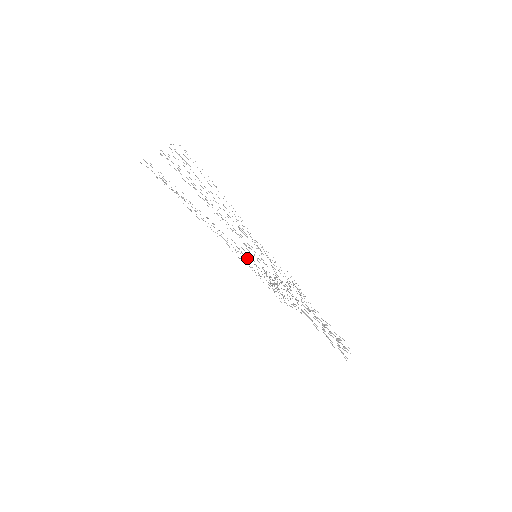
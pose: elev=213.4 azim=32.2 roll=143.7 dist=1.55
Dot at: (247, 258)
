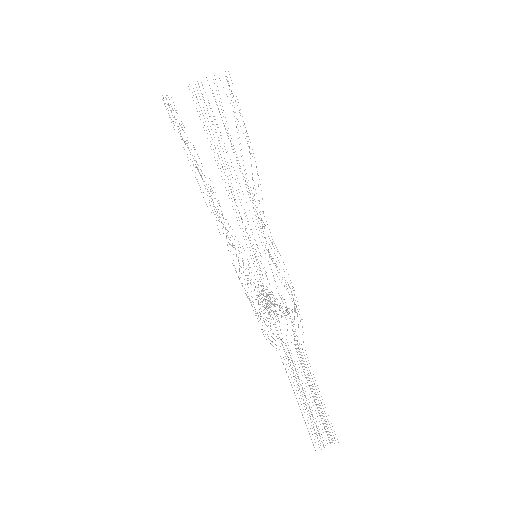
Dot at: (236, 256)
